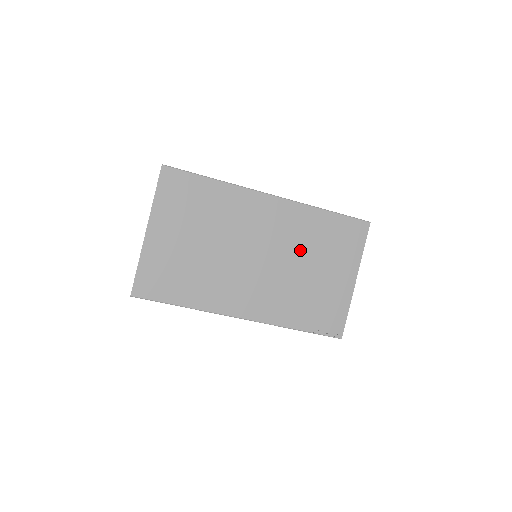
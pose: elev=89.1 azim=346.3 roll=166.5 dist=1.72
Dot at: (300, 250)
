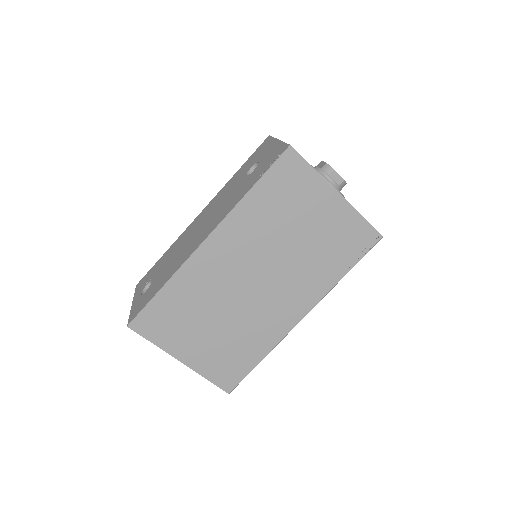
Dot at: (274, 237)
